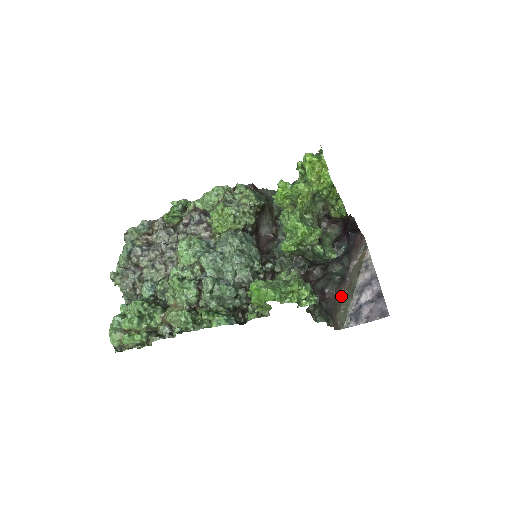
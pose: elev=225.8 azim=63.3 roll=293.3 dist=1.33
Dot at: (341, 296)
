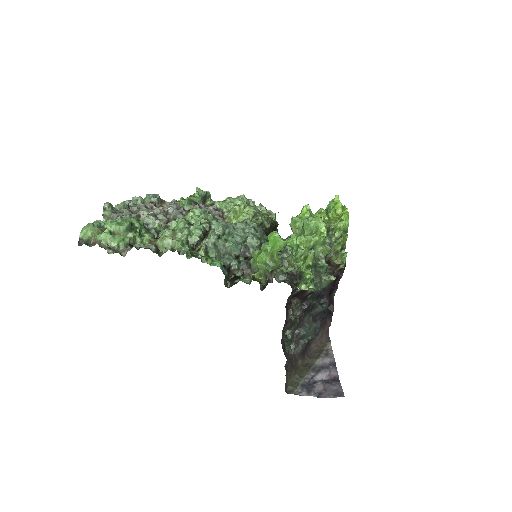
Dot at: (297, 367)
